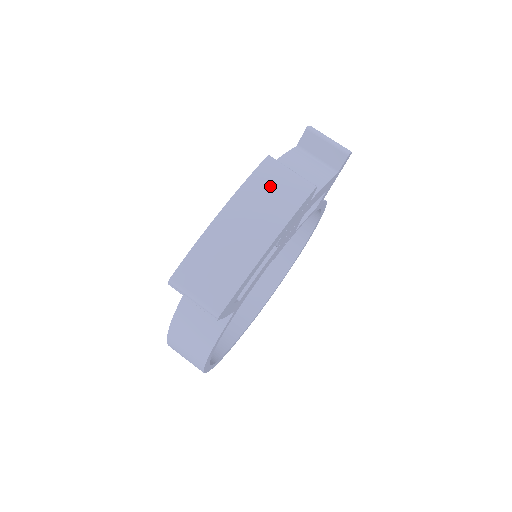
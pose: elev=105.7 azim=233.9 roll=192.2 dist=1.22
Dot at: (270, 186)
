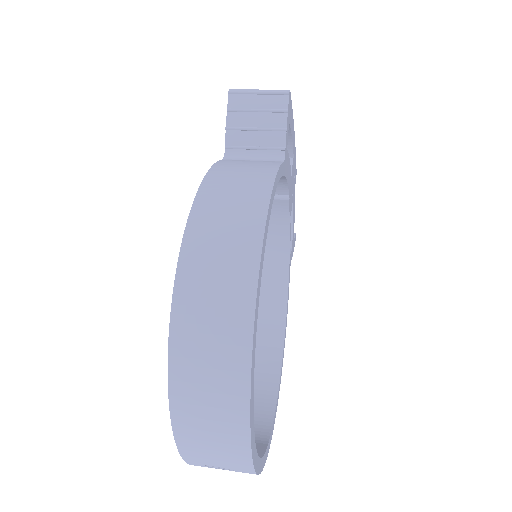
Dot at: occluded
